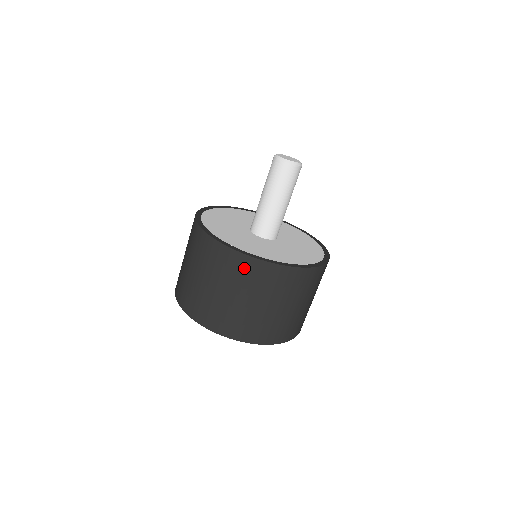
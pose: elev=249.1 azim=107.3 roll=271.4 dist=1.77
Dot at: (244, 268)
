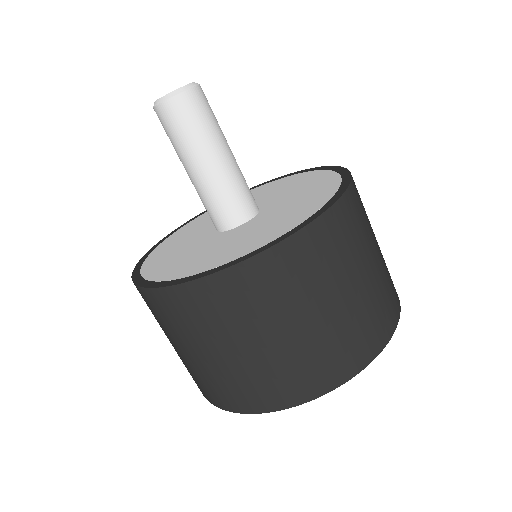
Dot at: (280, 271)
